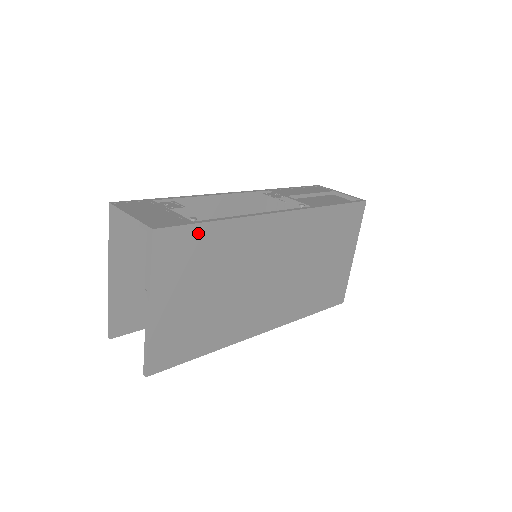
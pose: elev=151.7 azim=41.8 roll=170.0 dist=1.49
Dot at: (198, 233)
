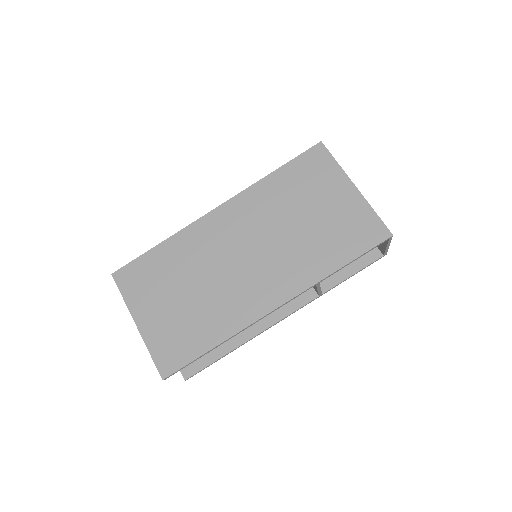
Dot at: (146, 260)
